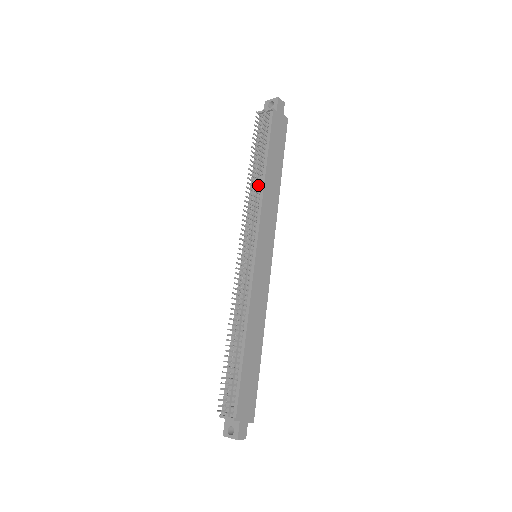
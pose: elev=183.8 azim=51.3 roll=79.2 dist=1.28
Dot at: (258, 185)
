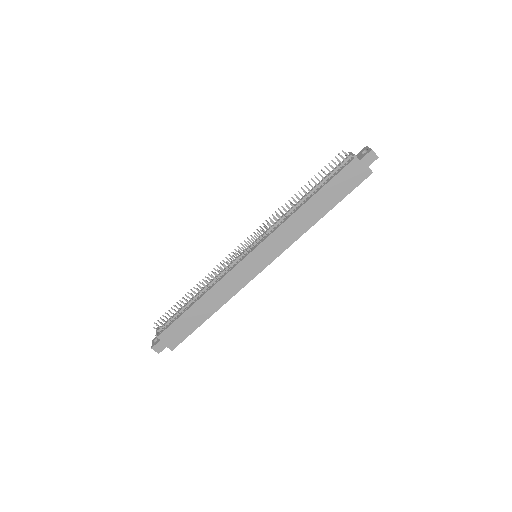
Dot at: (295, 208)
